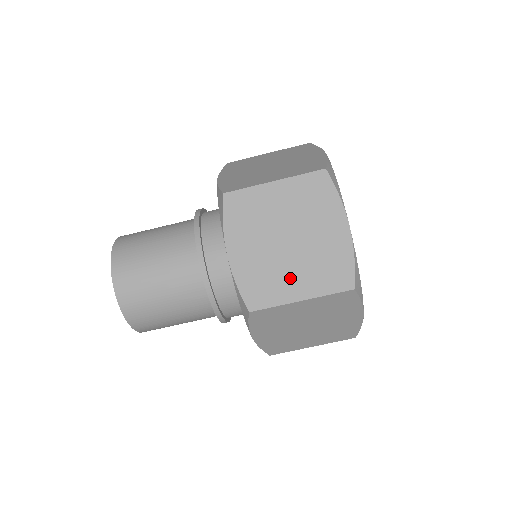
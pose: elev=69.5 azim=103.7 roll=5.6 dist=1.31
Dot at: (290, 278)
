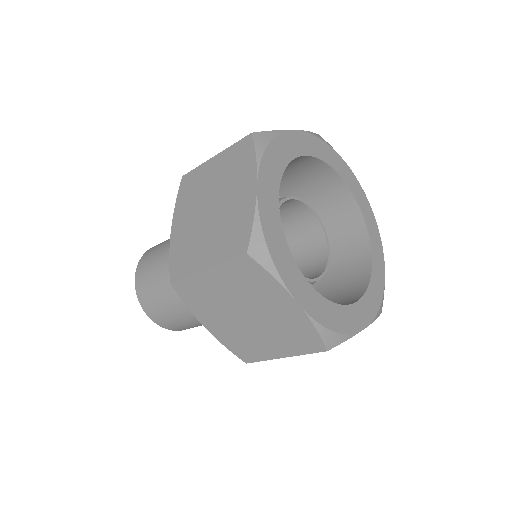
Dot at: (265, 343)
